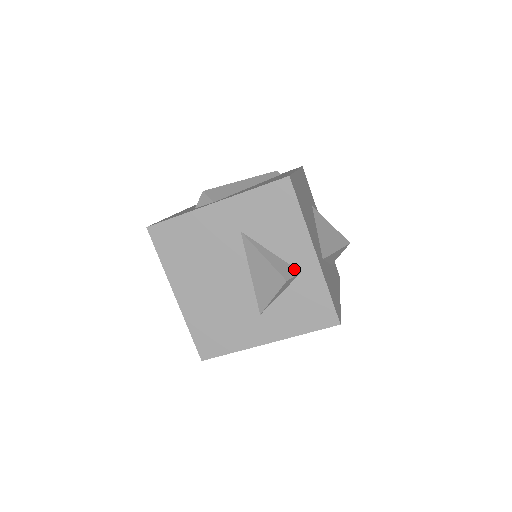
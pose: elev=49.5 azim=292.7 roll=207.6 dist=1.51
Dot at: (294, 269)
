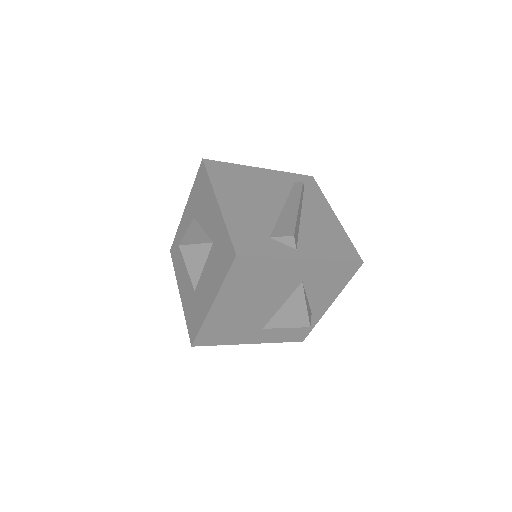
Dot at: (311, 311)
